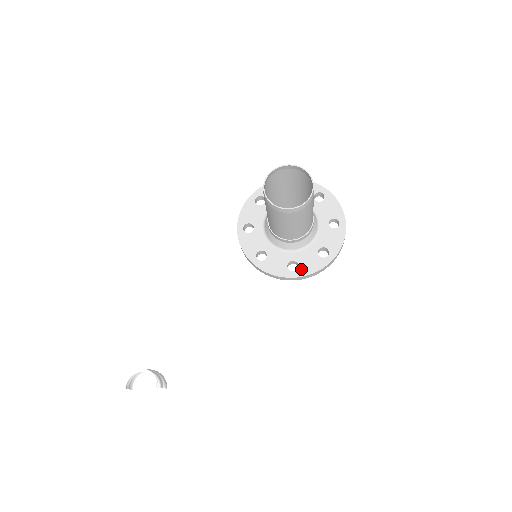
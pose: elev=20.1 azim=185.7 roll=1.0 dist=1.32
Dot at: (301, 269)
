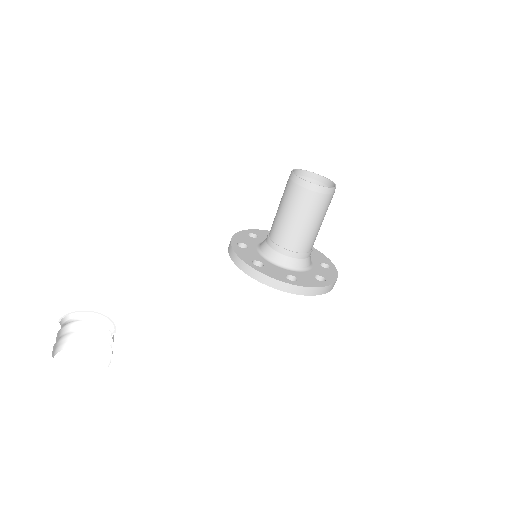
Dot at: (300, 282)
